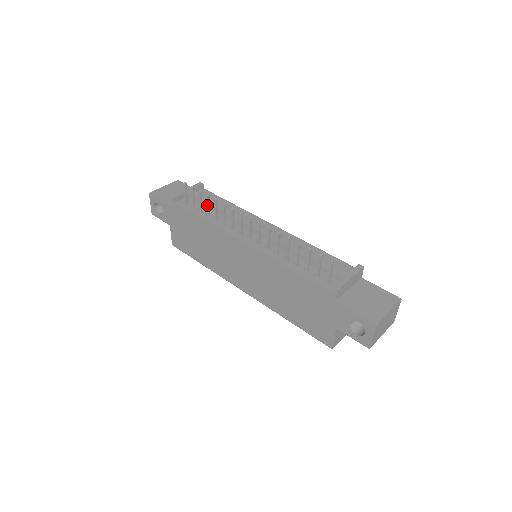
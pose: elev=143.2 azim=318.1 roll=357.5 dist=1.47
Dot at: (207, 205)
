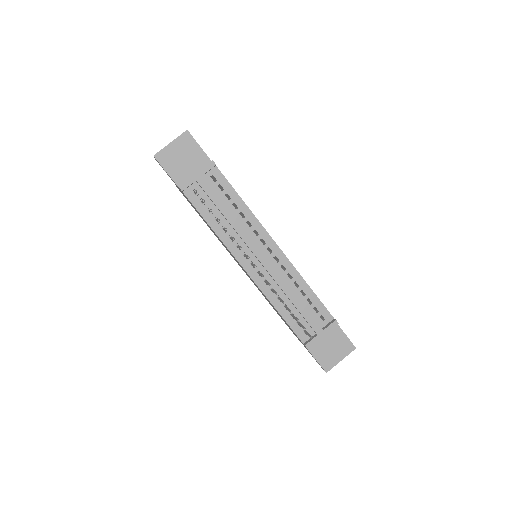
Dot at: occluded
